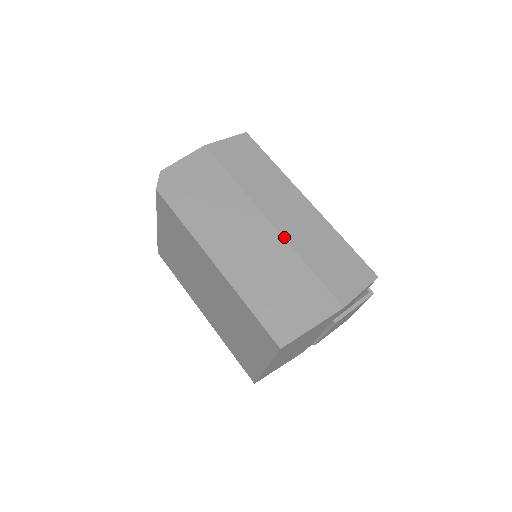
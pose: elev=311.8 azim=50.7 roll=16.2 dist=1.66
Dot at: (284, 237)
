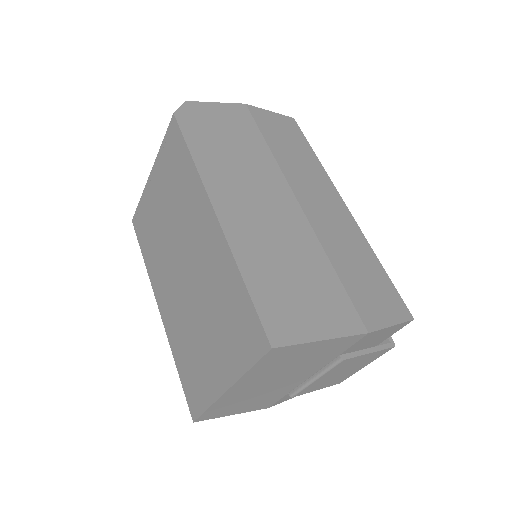
Dot at: (311, 225)
